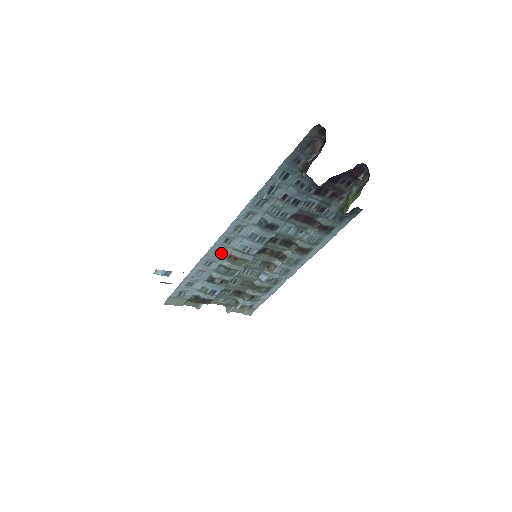
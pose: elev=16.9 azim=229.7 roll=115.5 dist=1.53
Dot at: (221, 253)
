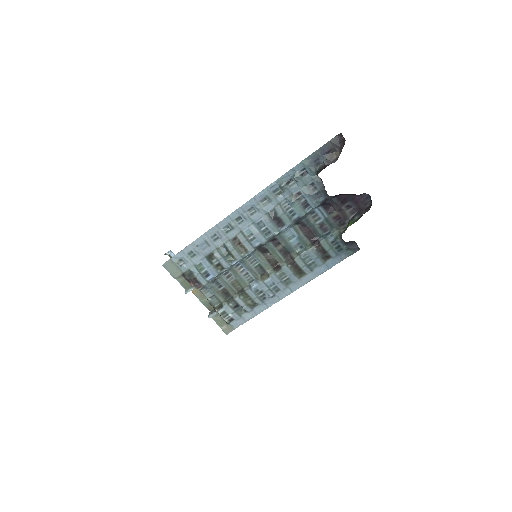
Dot at: (230, 231)
